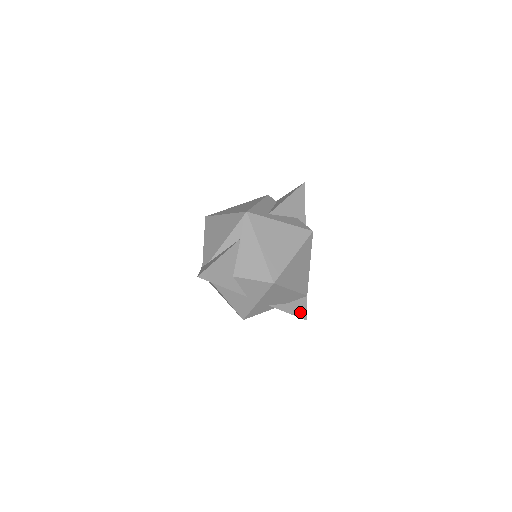
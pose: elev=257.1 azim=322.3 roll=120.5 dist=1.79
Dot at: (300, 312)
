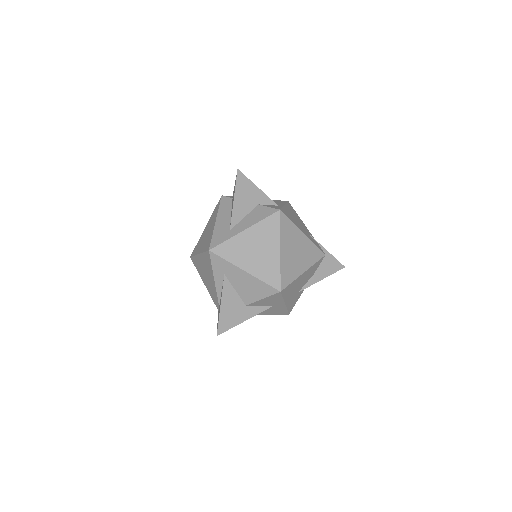
Dot at: (332, 268)
